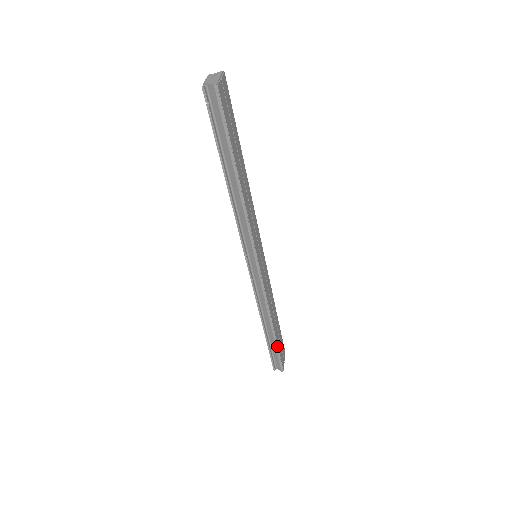
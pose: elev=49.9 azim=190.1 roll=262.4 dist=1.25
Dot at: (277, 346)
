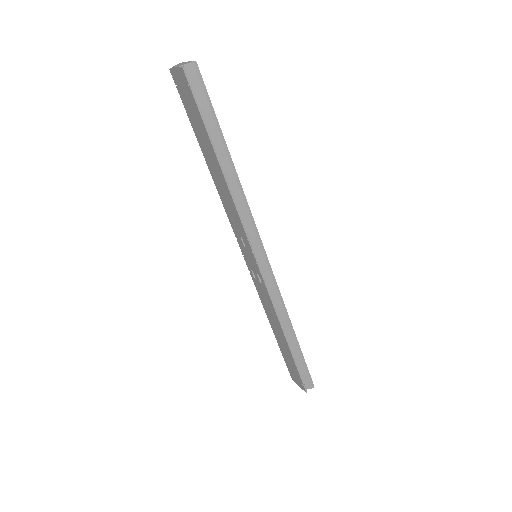
Dot at: (302, 356)
